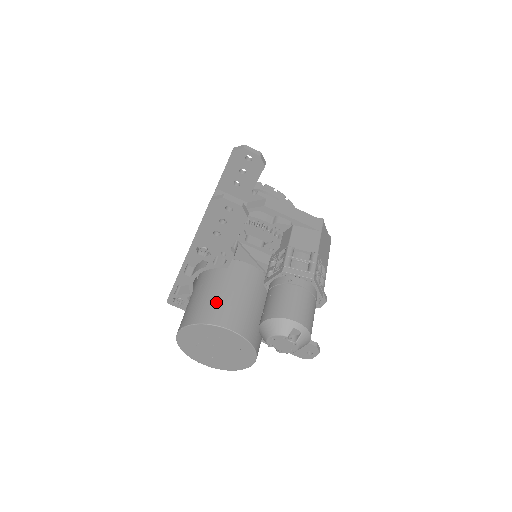
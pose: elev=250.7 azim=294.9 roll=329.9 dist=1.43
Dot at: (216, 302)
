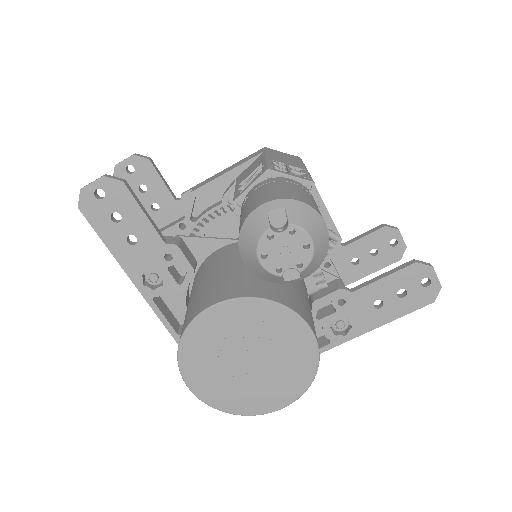
Dot at: (191, 304)
